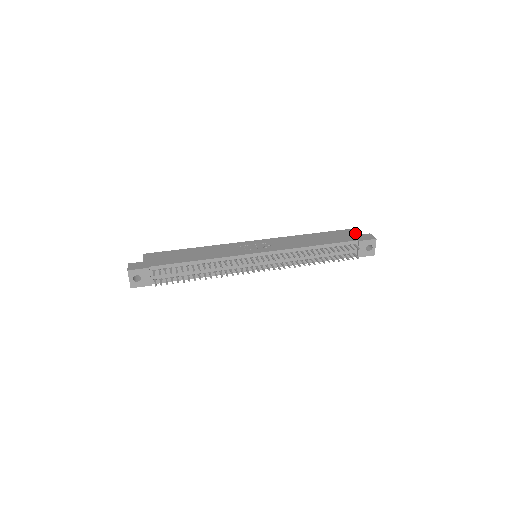
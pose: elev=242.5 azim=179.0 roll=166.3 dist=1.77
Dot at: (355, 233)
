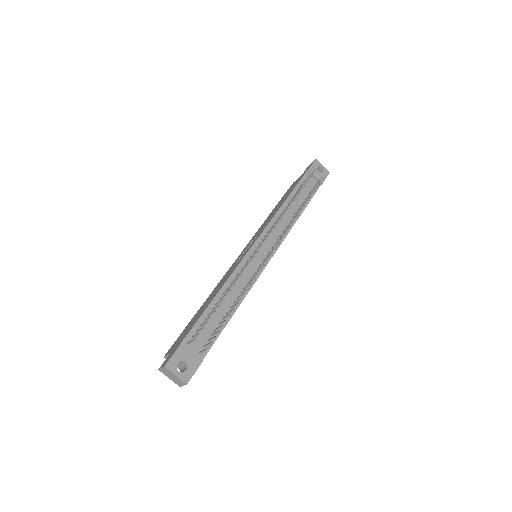
Dot at: (299, 177)
